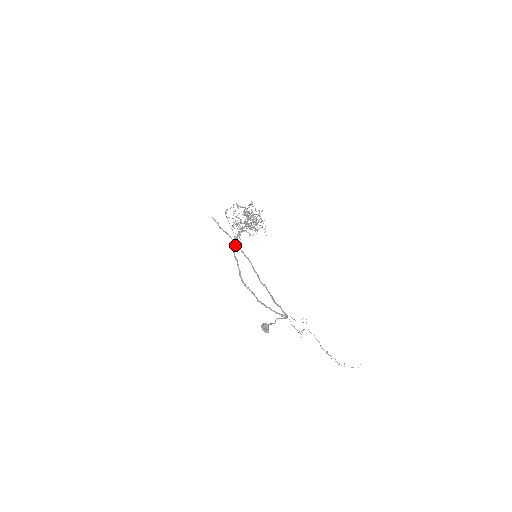
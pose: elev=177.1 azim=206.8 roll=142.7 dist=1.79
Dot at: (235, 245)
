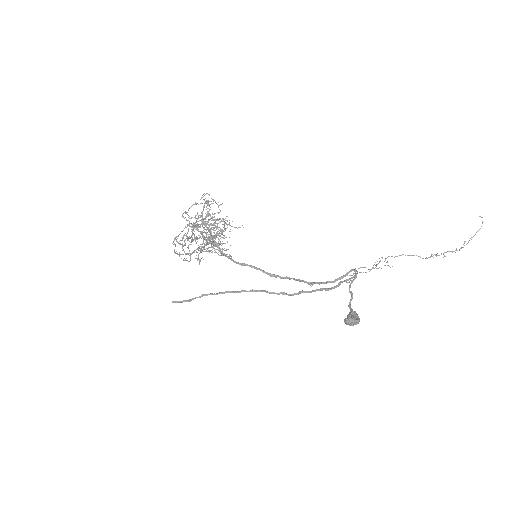
Dot at: (225, 256)
